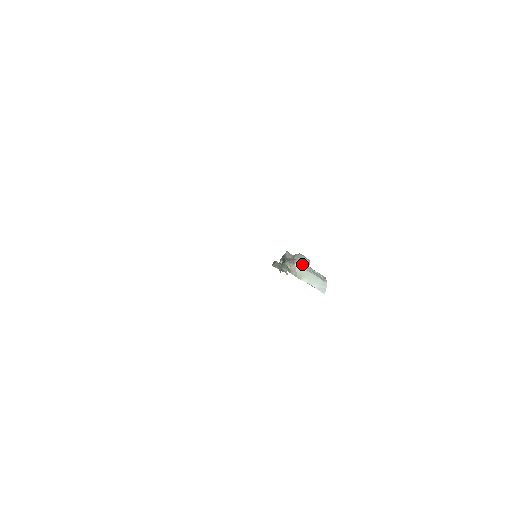
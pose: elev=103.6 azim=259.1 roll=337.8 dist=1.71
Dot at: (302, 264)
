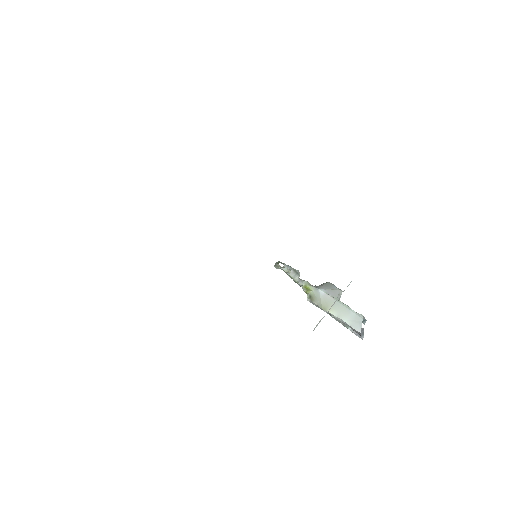
Dot at: (329, 291)
